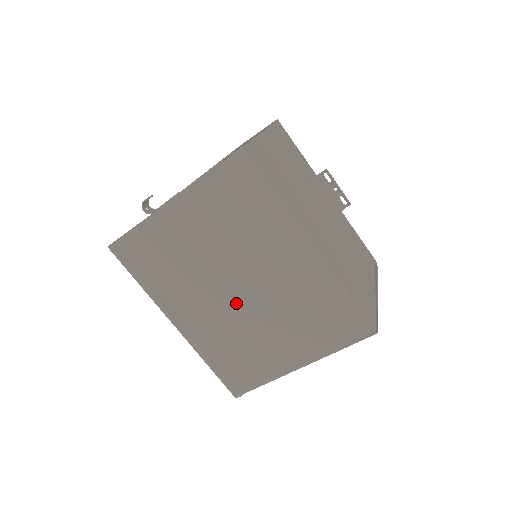
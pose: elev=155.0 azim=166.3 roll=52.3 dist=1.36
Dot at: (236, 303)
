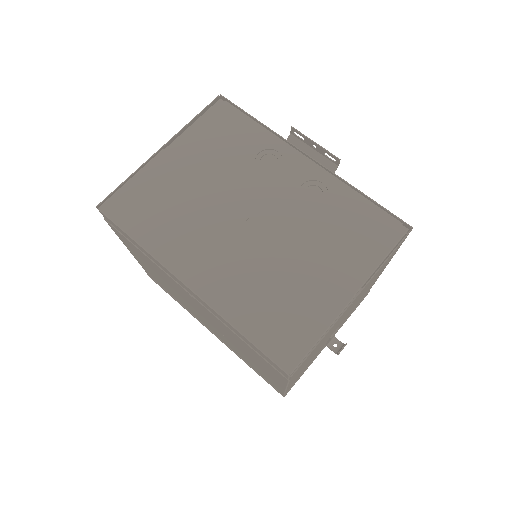
Dot at: occluded
